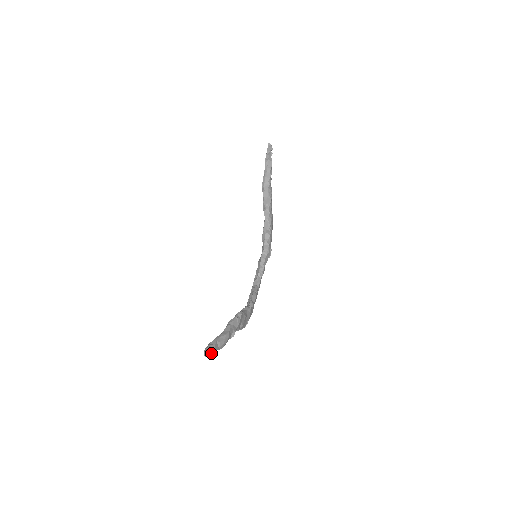
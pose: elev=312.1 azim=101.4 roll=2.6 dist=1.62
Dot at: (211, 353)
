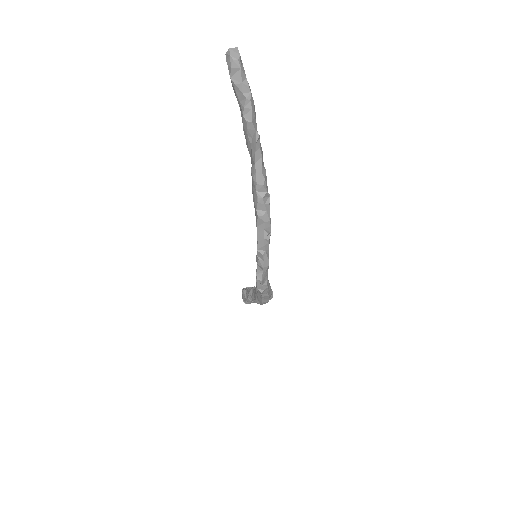
Dot at: (238, 54)
